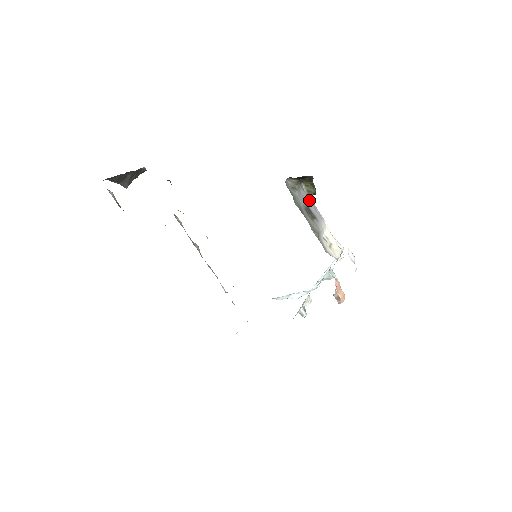
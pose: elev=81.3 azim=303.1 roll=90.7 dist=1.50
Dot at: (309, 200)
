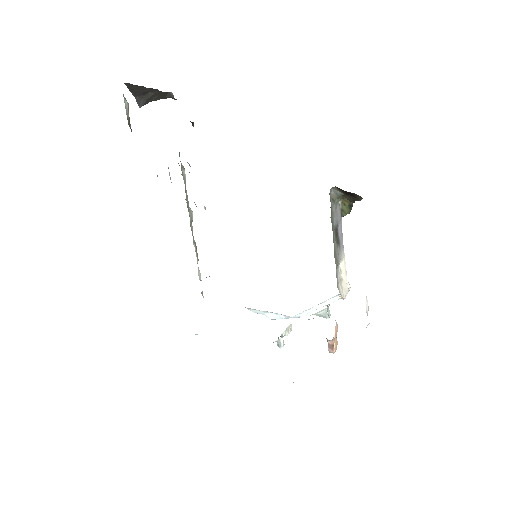
Dot at: (340, 221)
